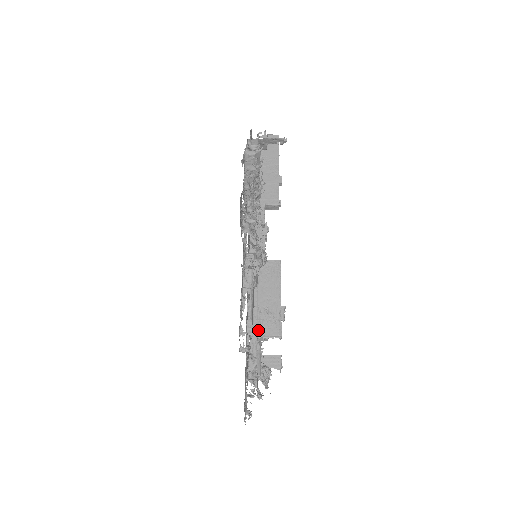
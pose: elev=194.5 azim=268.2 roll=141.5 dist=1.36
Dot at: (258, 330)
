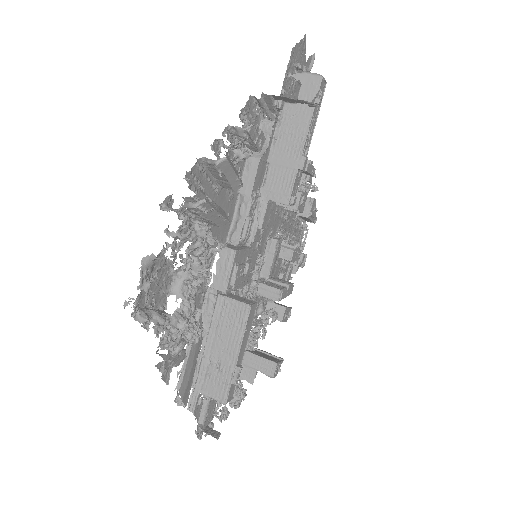
Dot at: (202, 384)
